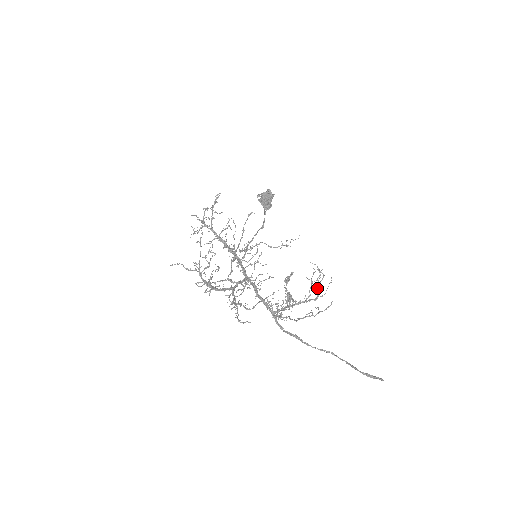
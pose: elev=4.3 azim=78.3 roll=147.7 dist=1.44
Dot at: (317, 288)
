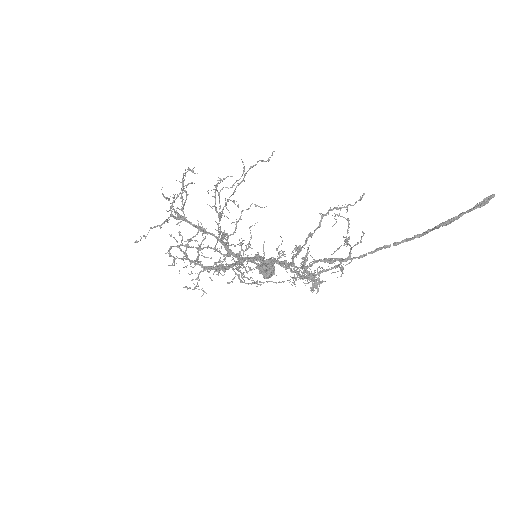
Dot at: (347, 244)
